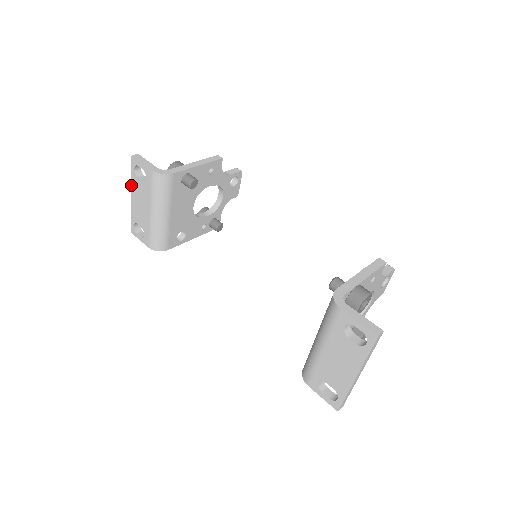
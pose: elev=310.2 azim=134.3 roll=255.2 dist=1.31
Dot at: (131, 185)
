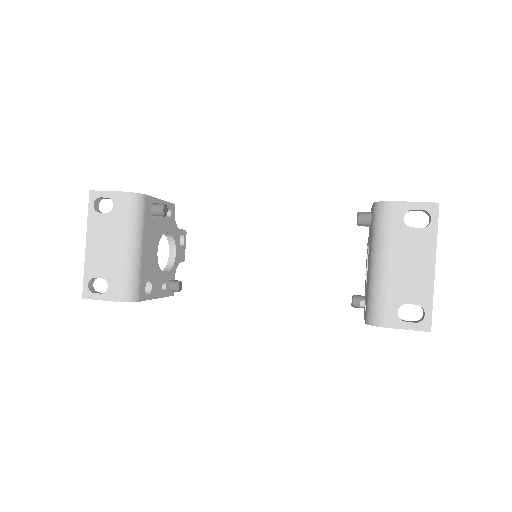
Dot at: occluded
